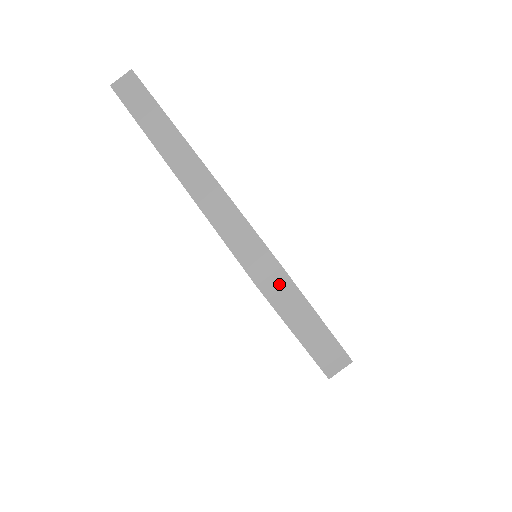
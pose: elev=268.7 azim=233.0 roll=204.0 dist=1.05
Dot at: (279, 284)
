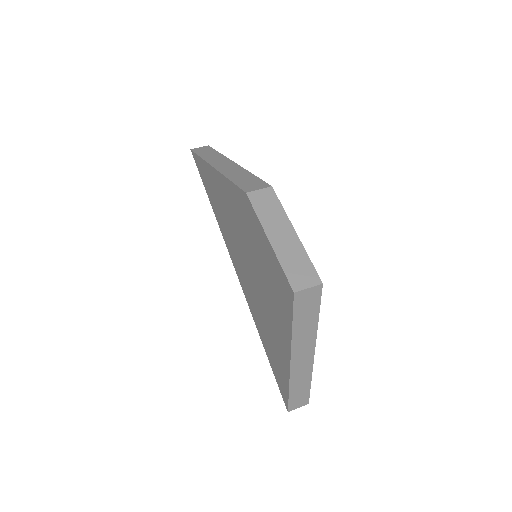
Dot at: (266, 197)
